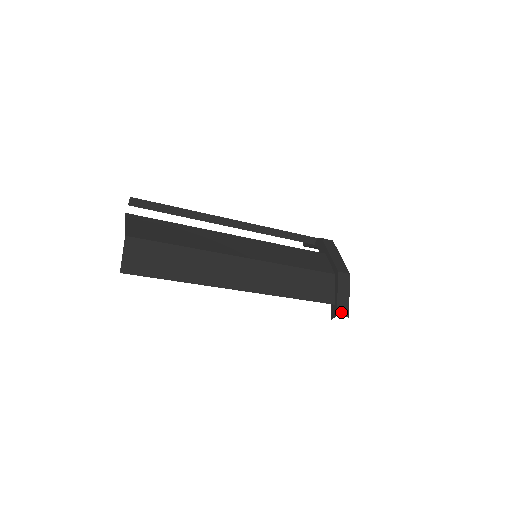
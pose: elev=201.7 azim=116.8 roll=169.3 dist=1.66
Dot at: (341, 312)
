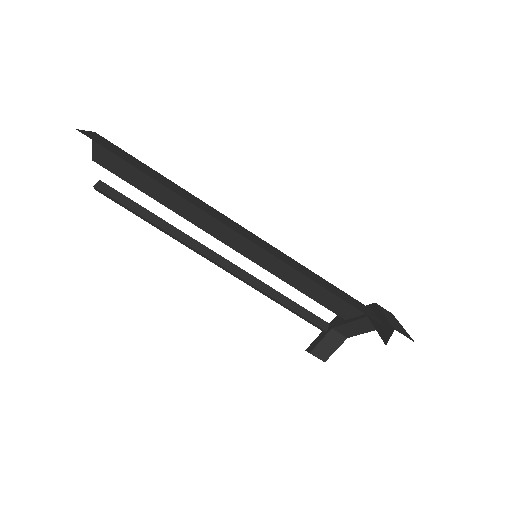
Dot at: (399, 331)
